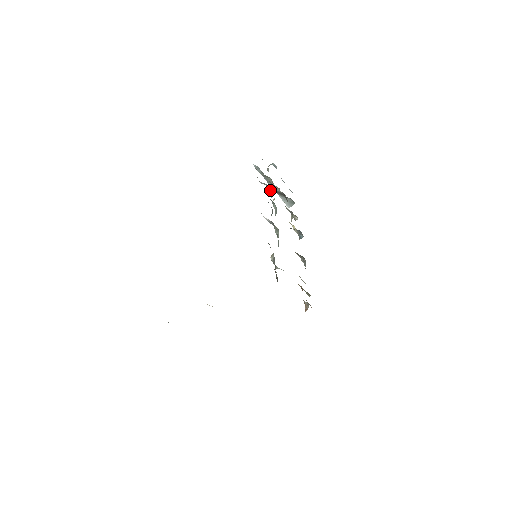
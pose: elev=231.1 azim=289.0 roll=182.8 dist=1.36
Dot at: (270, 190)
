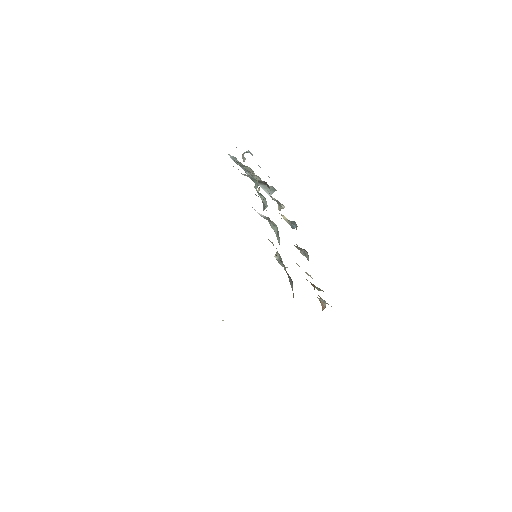
Dot at: (254, 181)
